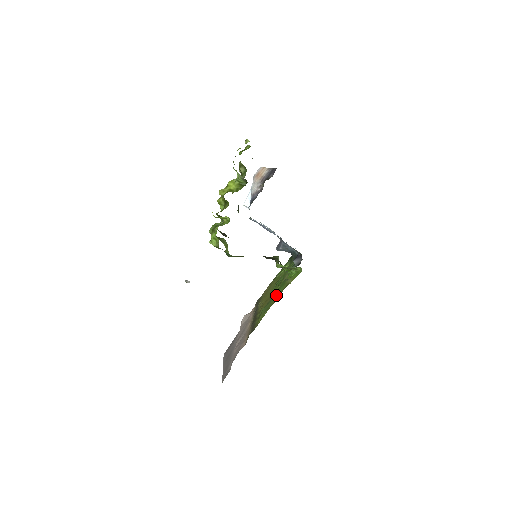
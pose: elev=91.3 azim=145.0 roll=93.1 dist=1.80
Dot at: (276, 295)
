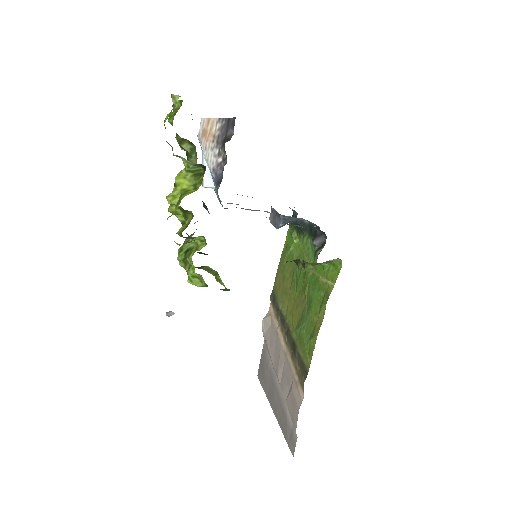
Dot at: (314, 307)
